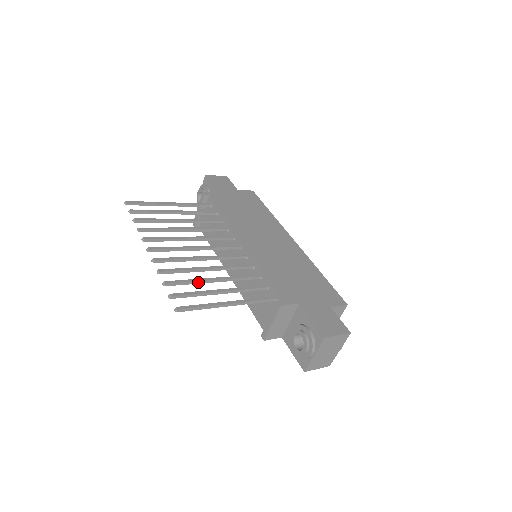
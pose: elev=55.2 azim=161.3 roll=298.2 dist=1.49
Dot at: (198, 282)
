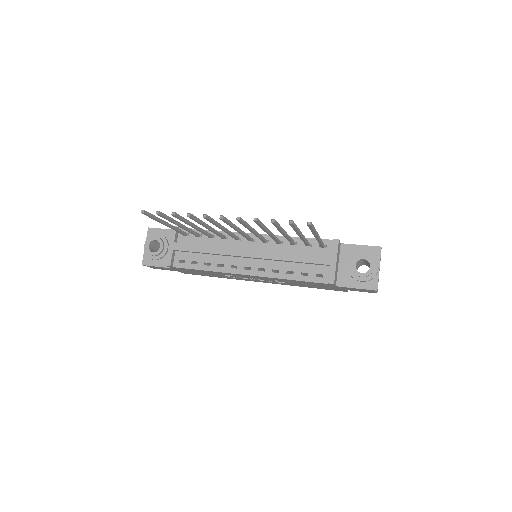
Dot at: (282, 229)
